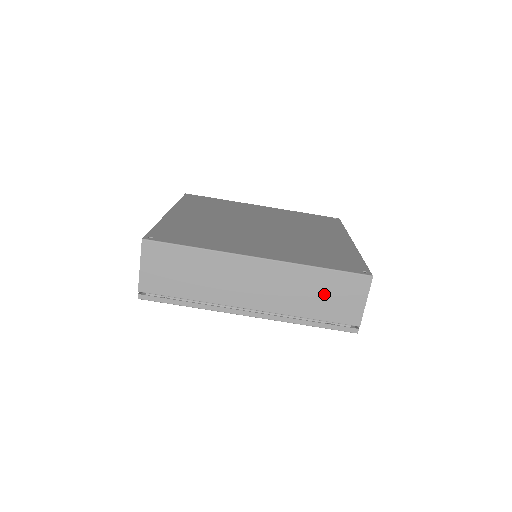
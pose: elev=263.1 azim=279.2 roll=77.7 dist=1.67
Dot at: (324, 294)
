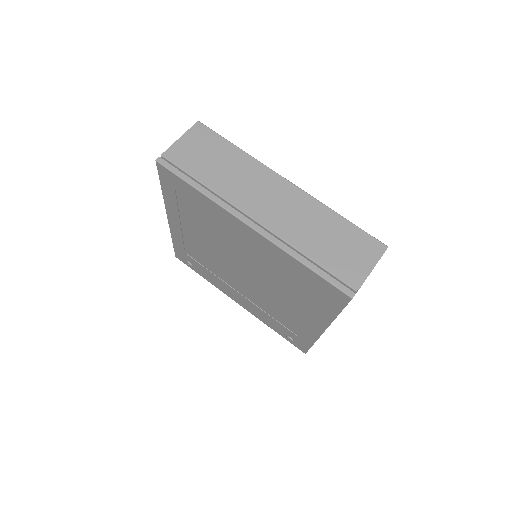
Dot at: (334, 240)
